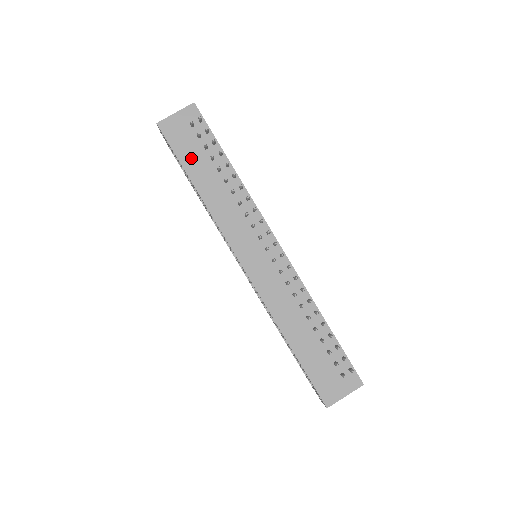
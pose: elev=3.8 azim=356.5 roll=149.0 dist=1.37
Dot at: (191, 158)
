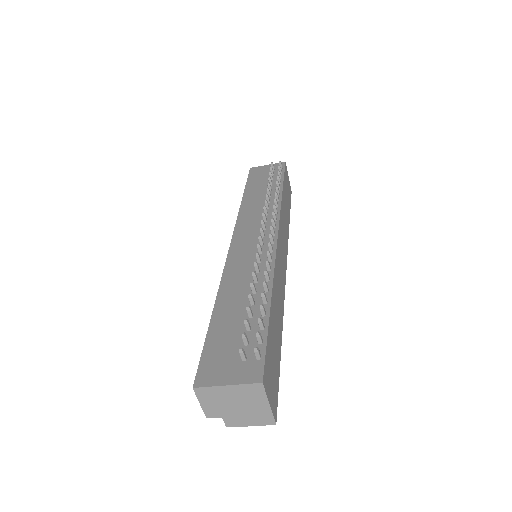
Dot at: (256, 183)
